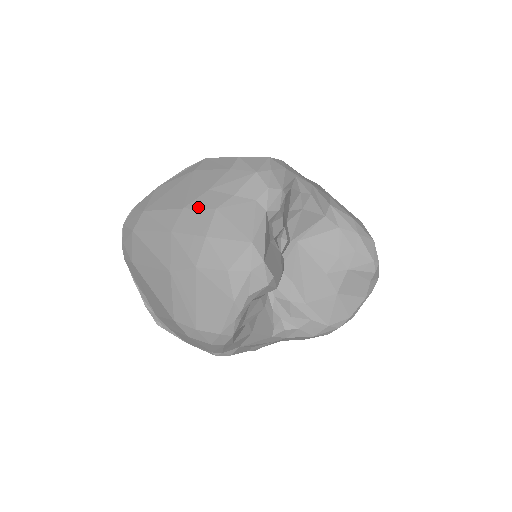
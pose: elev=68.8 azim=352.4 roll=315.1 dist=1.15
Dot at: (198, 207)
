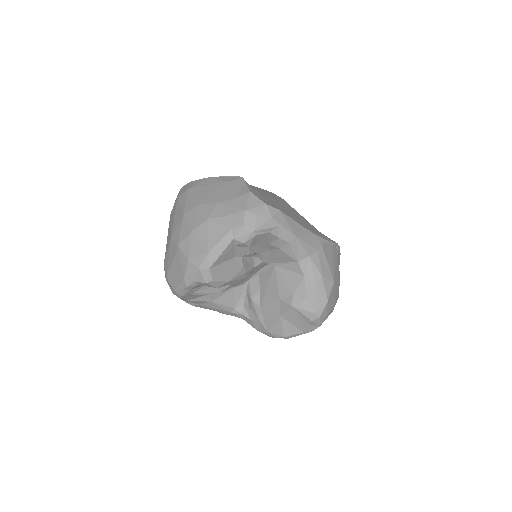
Dot at: (203, 210)
